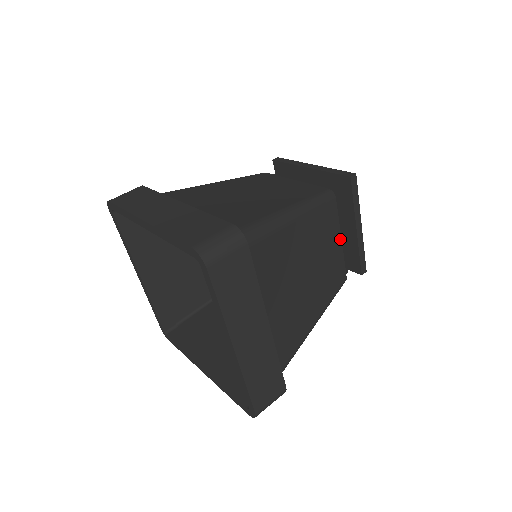
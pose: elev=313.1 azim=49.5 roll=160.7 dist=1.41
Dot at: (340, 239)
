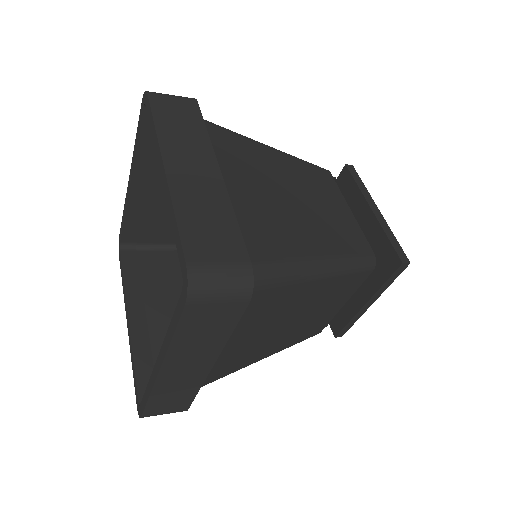
Dot at: (348, 208)
